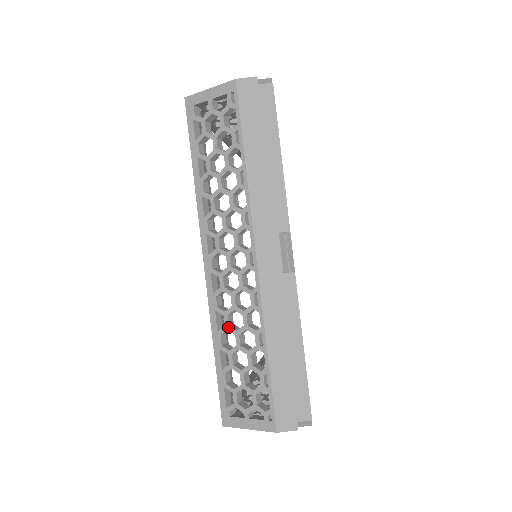
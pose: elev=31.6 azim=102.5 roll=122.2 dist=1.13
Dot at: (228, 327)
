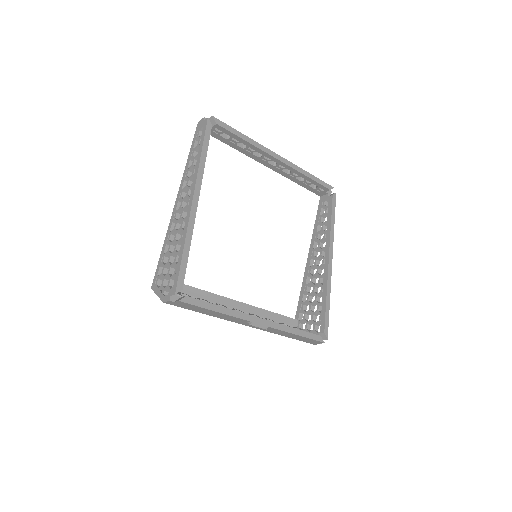
Dot at: occluded
